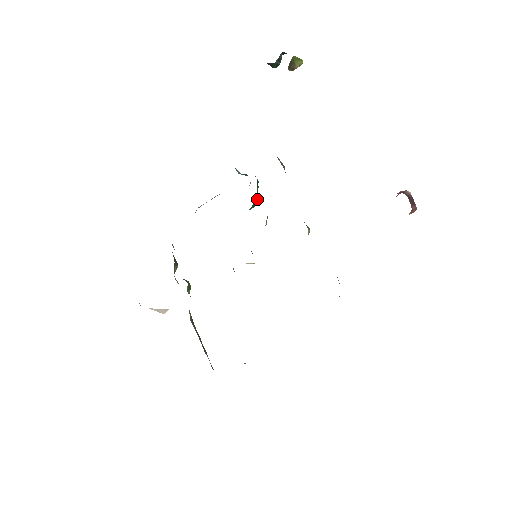
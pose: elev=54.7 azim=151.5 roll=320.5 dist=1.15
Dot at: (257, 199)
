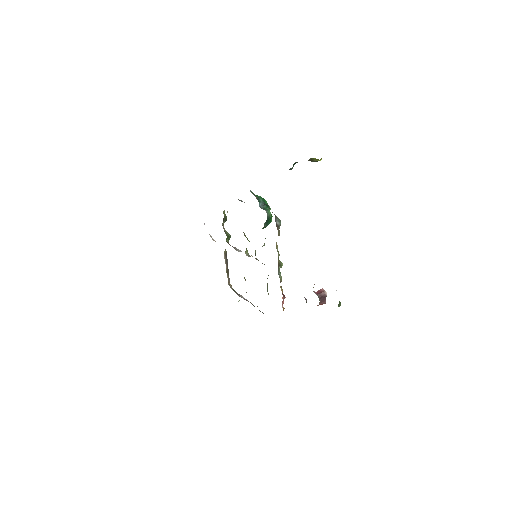
Dot at: (267, 225)
